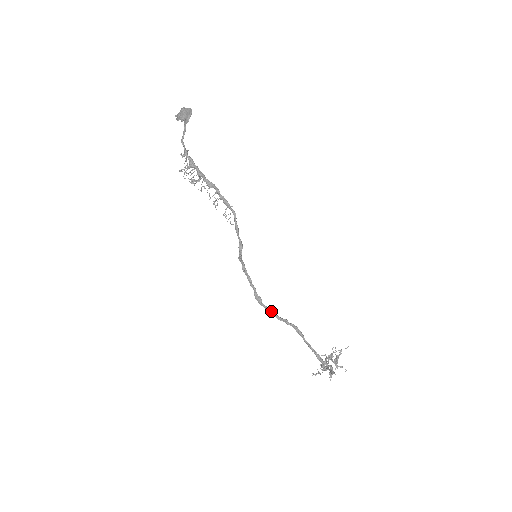
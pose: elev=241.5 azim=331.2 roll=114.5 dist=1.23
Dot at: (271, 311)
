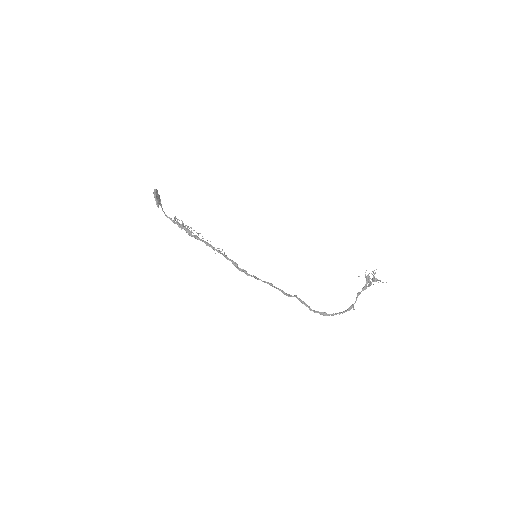
Dot at: (281, 291)
